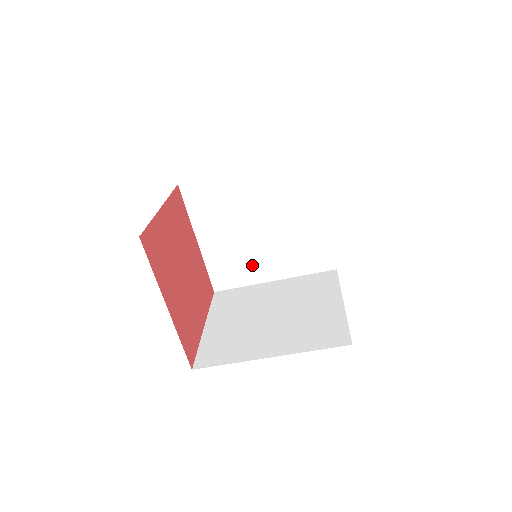
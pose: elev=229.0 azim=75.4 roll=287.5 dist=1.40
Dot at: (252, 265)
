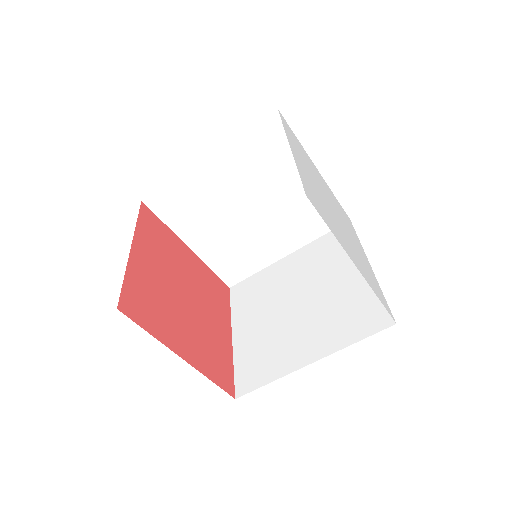
Dot at: (257, 249)
